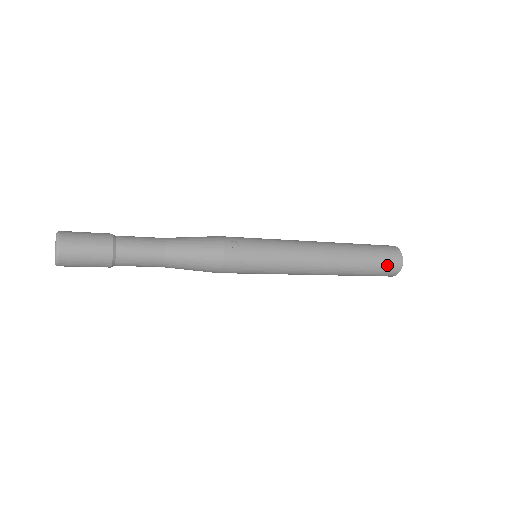
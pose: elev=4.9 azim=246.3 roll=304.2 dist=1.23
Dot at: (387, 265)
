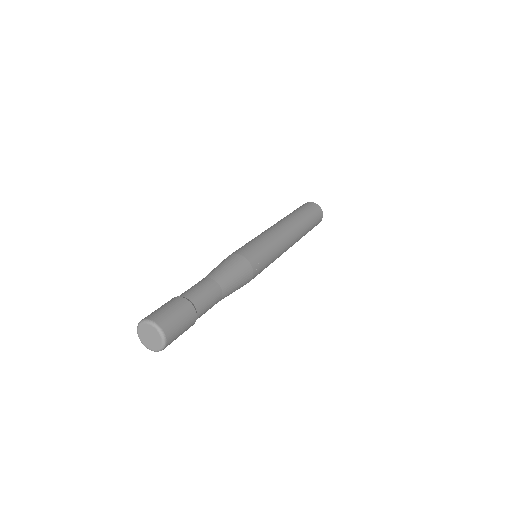
Dot at: occluded
